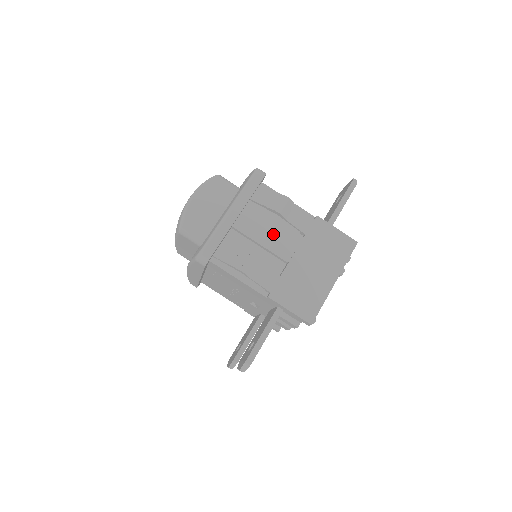
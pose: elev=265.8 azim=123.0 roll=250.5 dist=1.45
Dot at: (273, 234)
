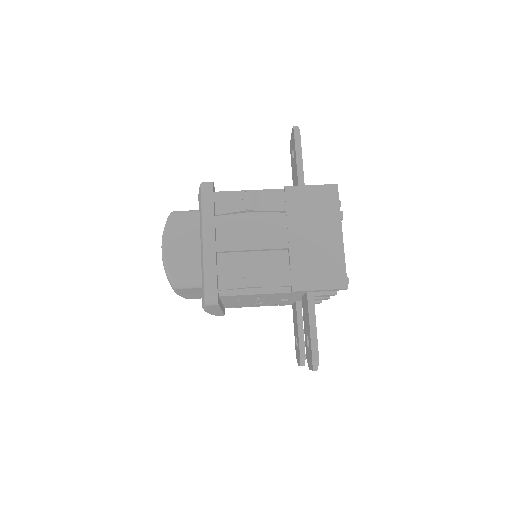
Dot at: (257, 232)
